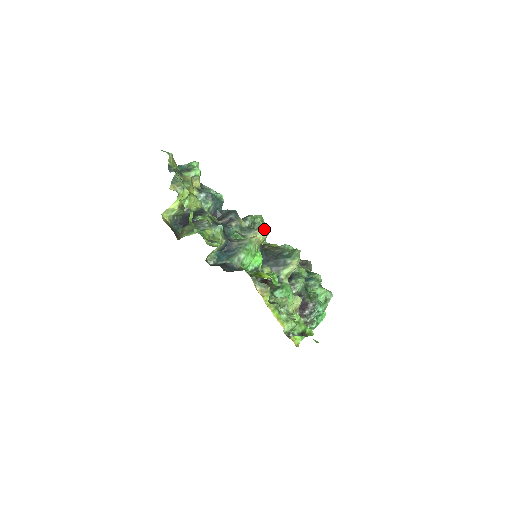
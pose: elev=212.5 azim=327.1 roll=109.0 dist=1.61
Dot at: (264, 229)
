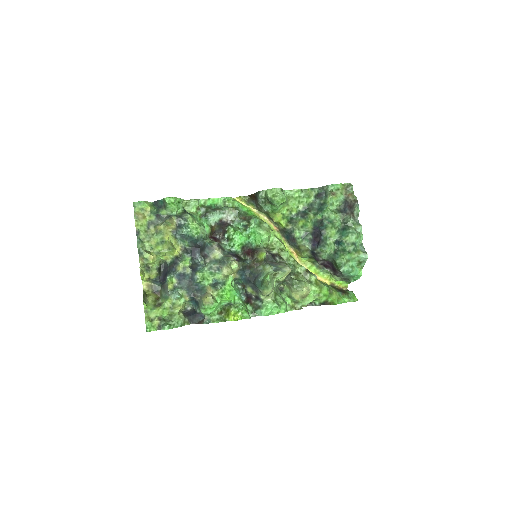
Dot at: (231, 267)
